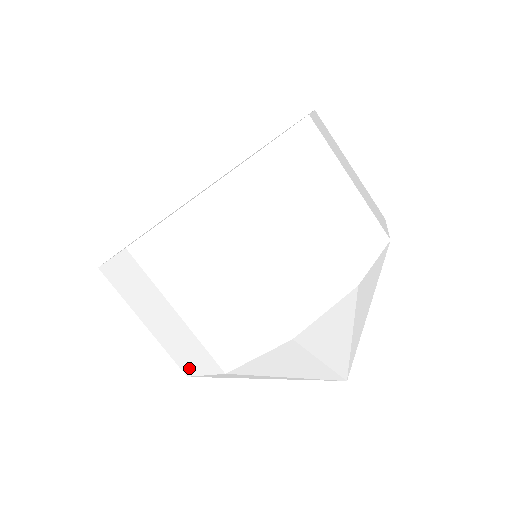
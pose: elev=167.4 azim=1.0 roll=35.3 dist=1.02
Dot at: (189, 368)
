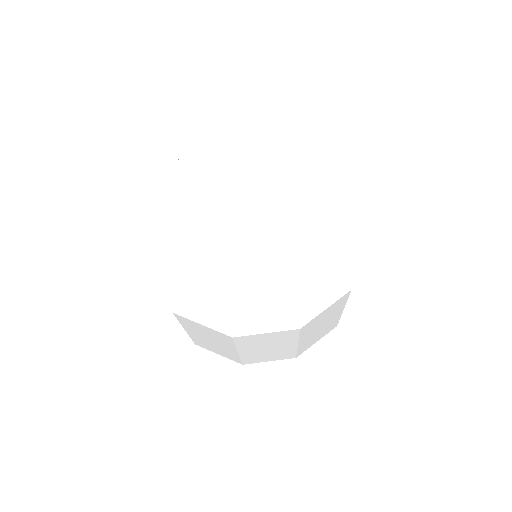
Dot at: (205, 347)
